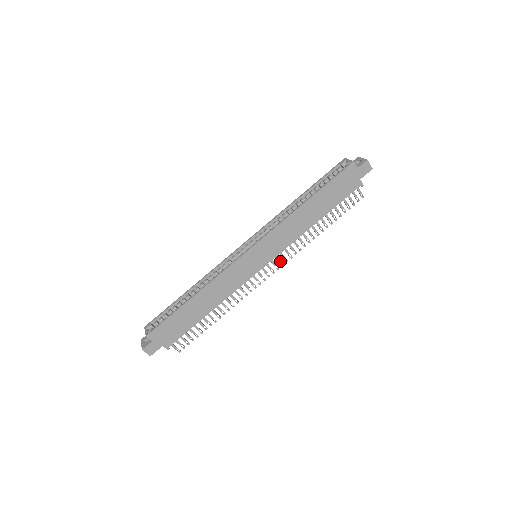
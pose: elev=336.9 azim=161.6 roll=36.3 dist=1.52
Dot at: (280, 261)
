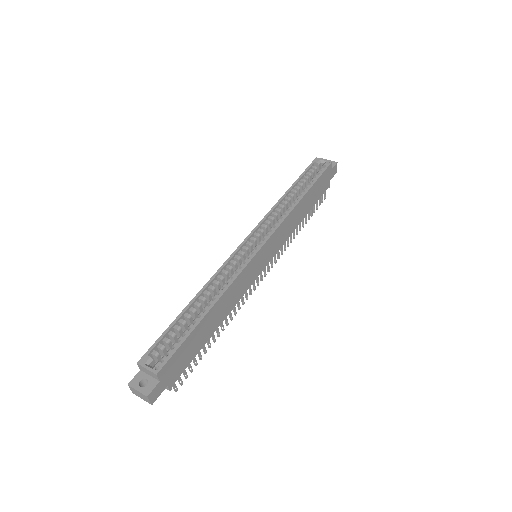
Dot at: (272, 262)
